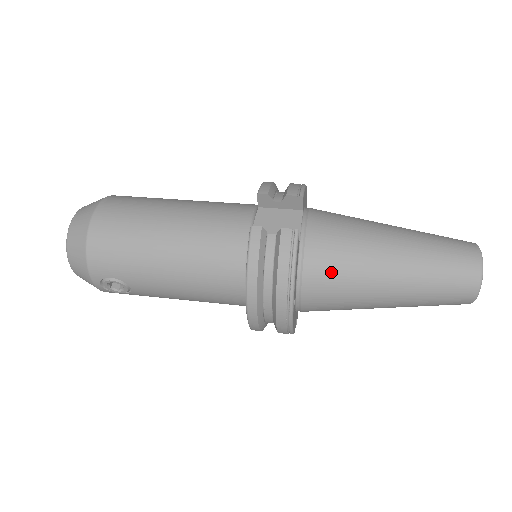
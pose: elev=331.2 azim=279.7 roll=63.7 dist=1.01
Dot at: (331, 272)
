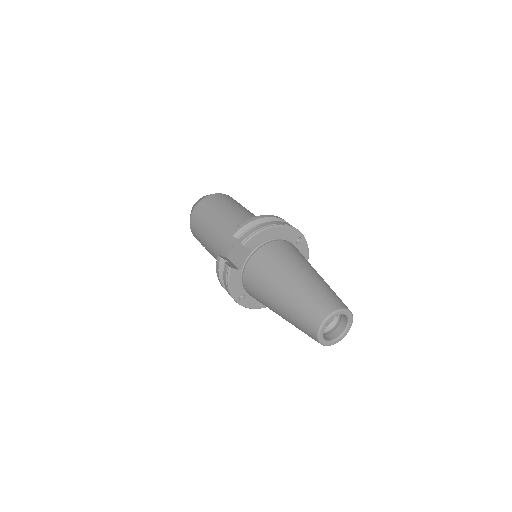
Dot at: (254, 292)
